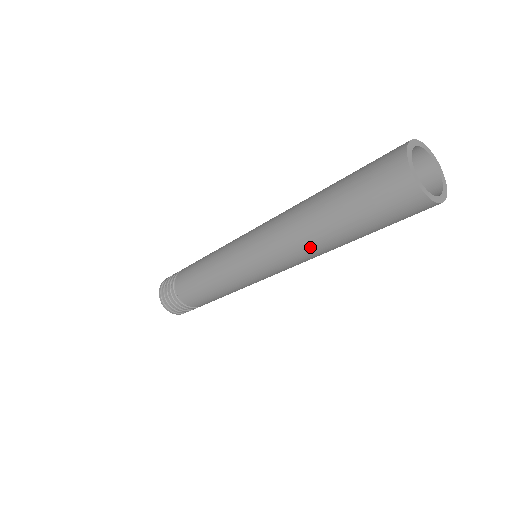
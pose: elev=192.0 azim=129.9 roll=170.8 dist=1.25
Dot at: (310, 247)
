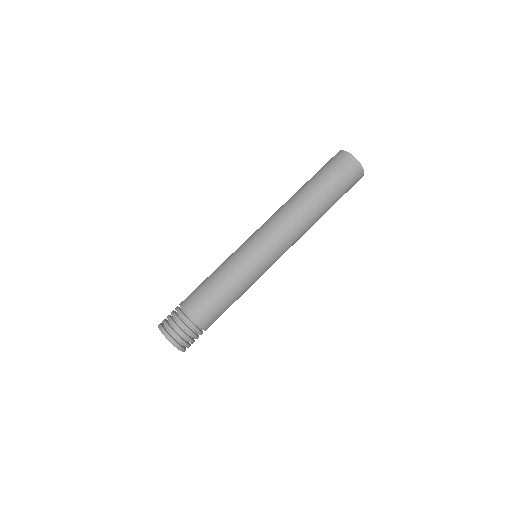
Dot at: (310, 223)
